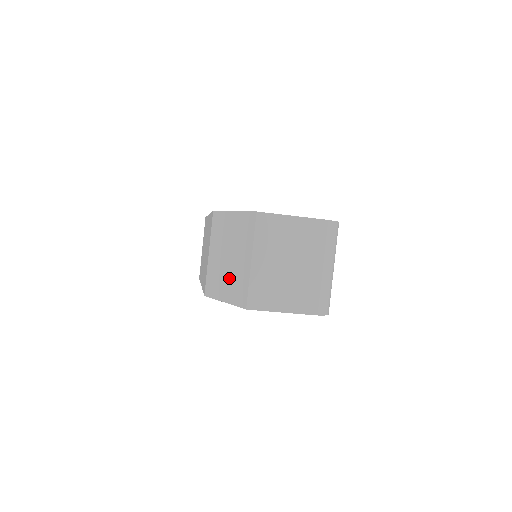
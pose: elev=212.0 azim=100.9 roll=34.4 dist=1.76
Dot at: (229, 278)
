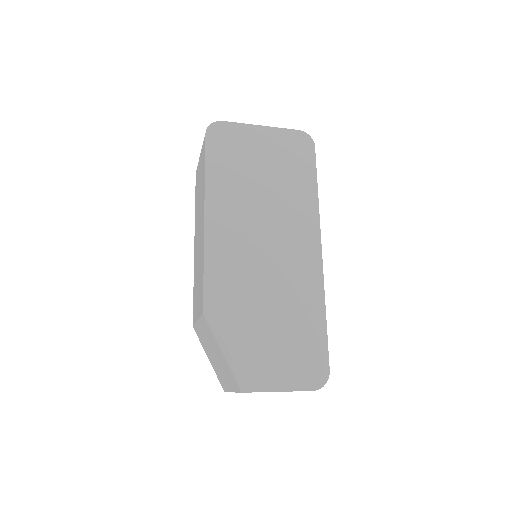
Dot at: (214, 363)
